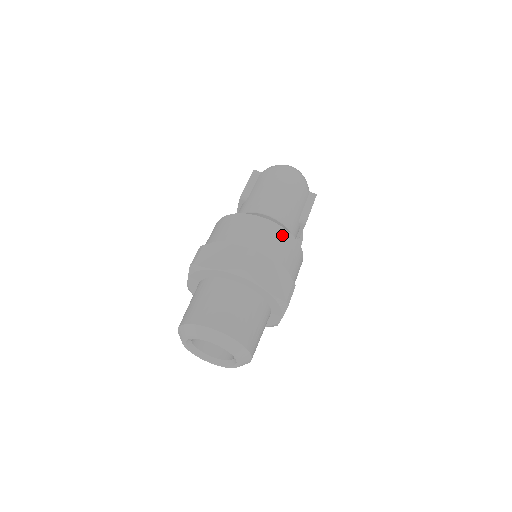
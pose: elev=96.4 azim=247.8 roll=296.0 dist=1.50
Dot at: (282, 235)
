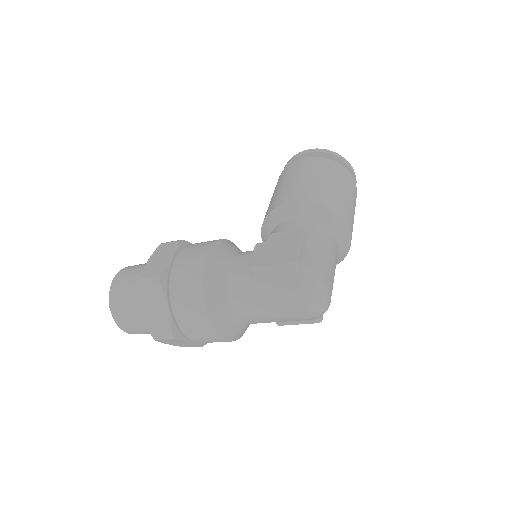
Dot at: (217, 340)
